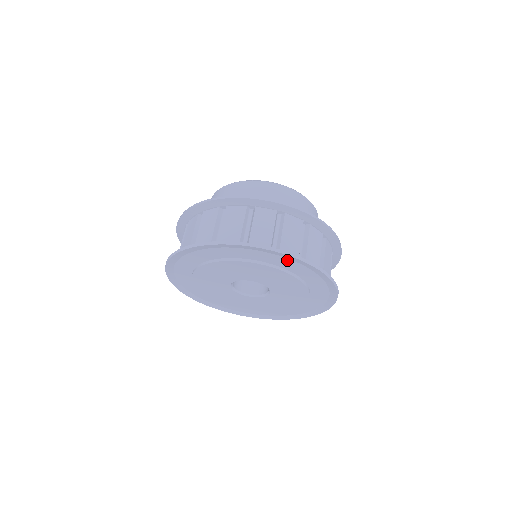
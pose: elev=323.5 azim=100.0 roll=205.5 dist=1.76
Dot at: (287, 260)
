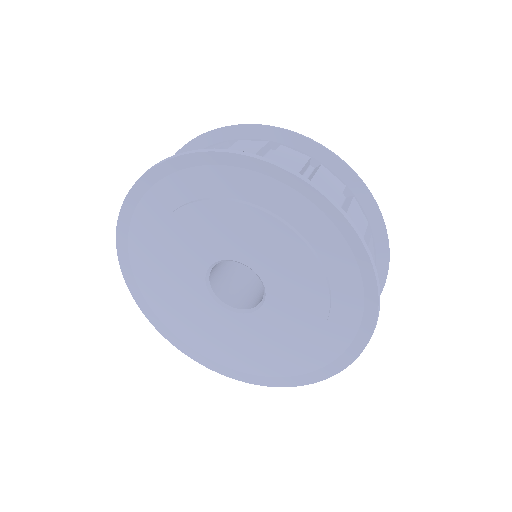
Dot at: (313, 210)
